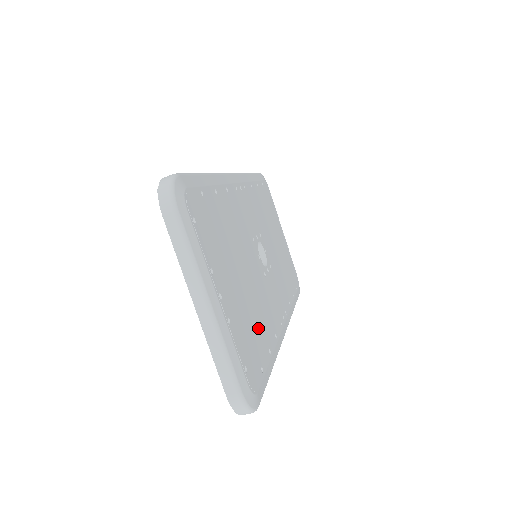
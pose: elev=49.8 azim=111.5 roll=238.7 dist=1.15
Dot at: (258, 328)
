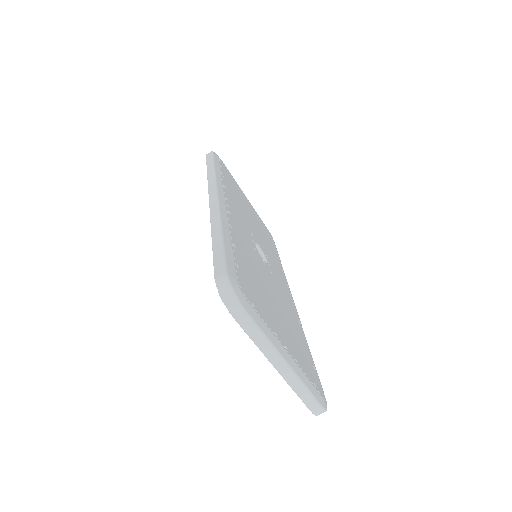
Dot at: (297, 335)
